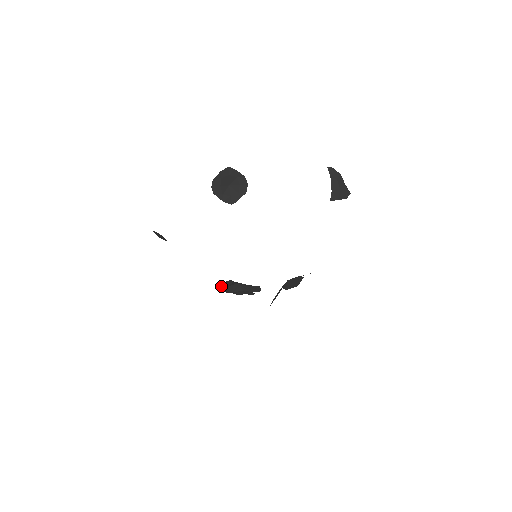
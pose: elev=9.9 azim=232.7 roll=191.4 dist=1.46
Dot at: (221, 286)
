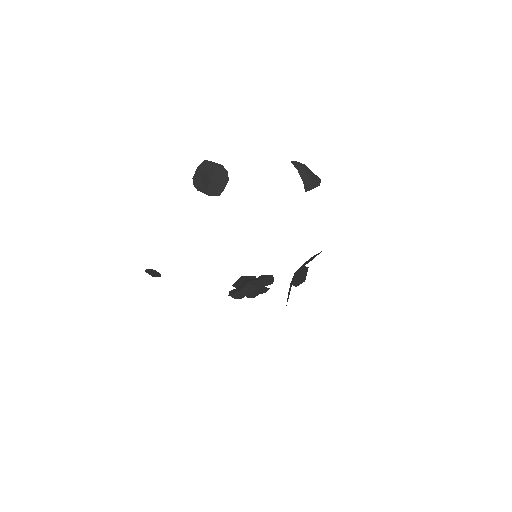
Dot at: (233, 290)
